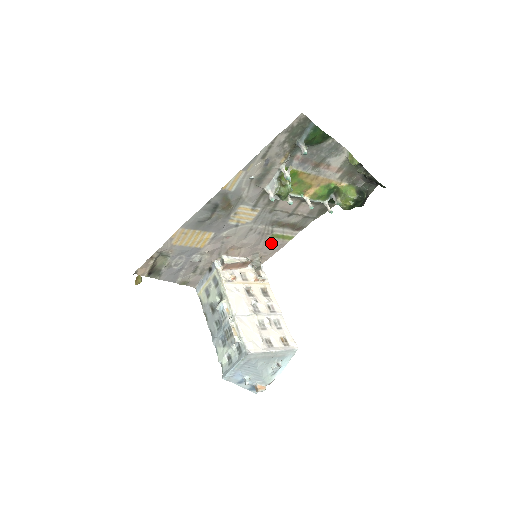
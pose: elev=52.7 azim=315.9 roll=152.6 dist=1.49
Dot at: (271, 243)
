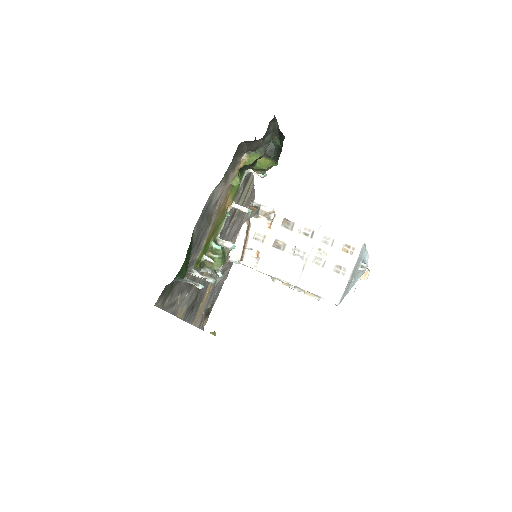
Dot at: (244, 205)
